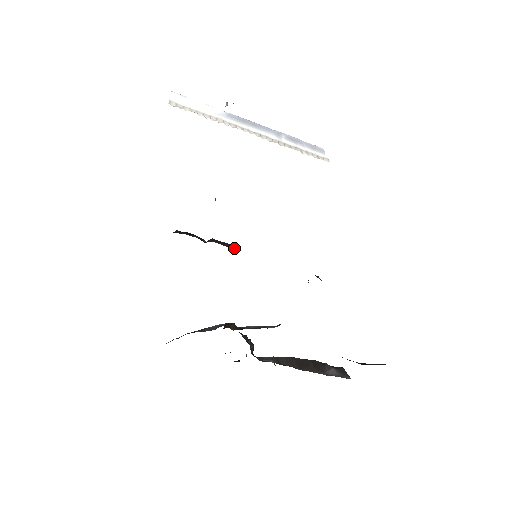
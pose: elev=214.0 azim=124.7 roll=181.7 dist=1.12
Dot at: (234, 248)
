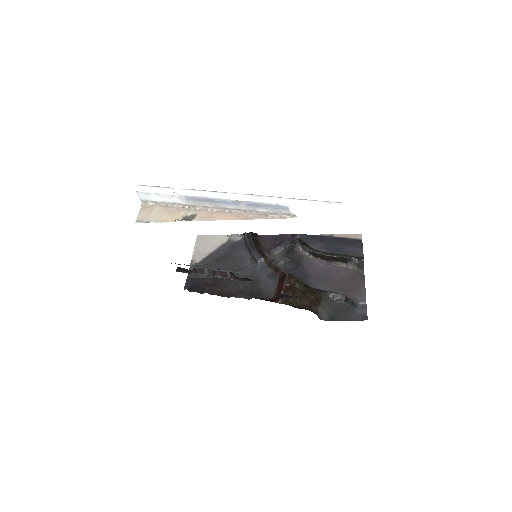
Dot at: (228, 278)
